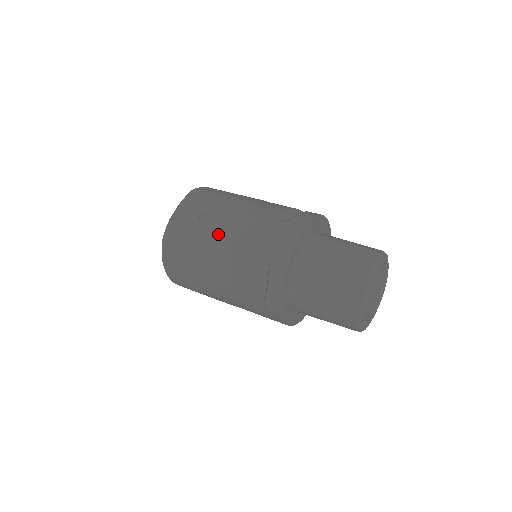
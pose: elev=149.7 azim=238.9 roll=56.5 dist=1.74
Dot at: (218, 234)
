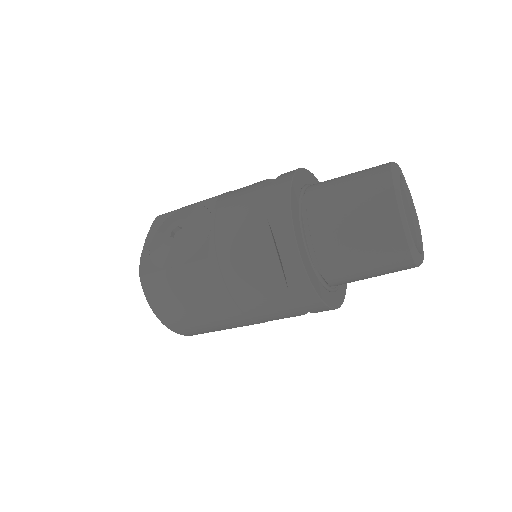
Dot at: (200, 237)
